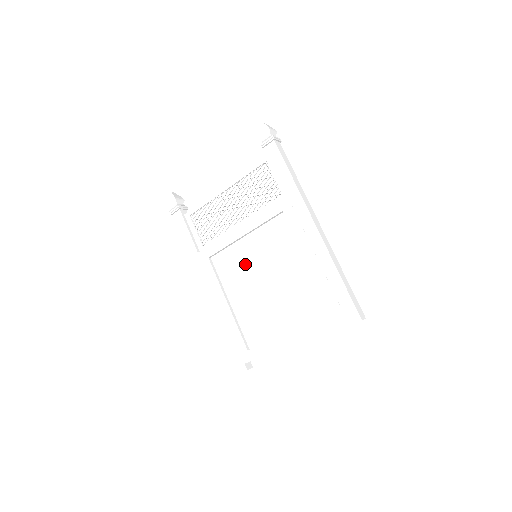
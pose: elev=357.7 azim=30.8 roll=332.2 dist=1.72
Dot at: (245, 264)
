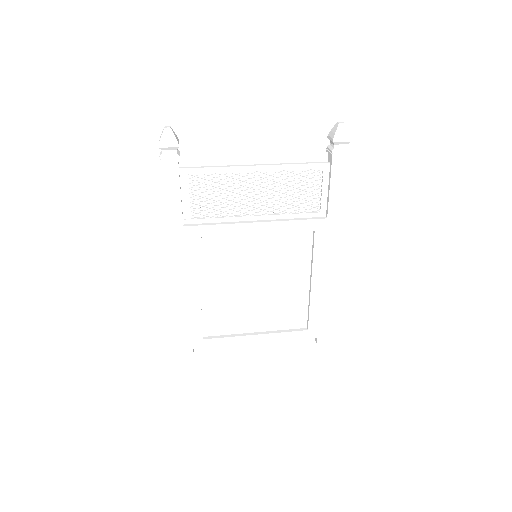
Dot at: (240, 260)
